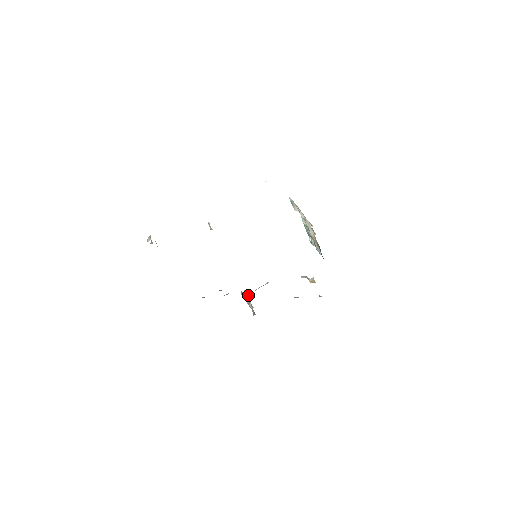
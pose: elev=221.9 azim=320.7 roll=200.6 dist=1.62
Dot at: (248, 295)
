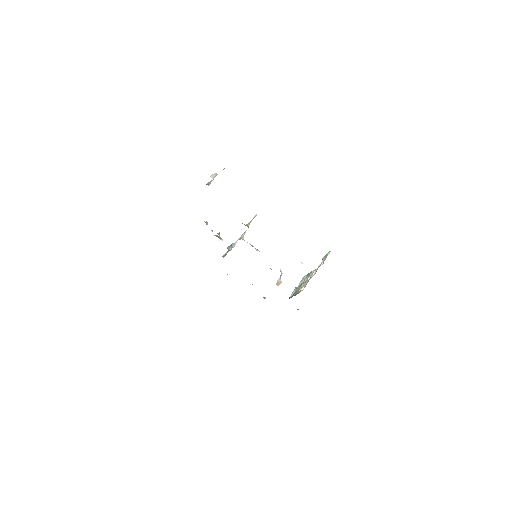
Dot at: (241, 238)
